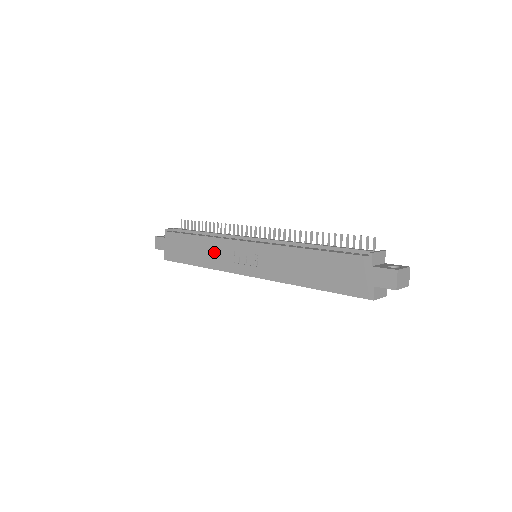
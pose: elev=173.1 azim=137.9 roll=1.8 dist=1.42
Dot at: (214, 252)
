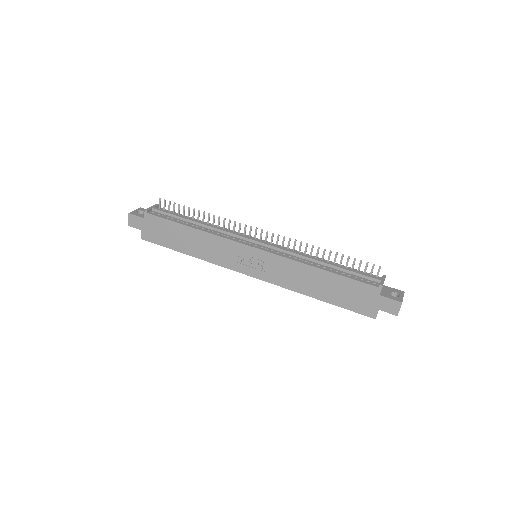
Dot at: (210, 247)
